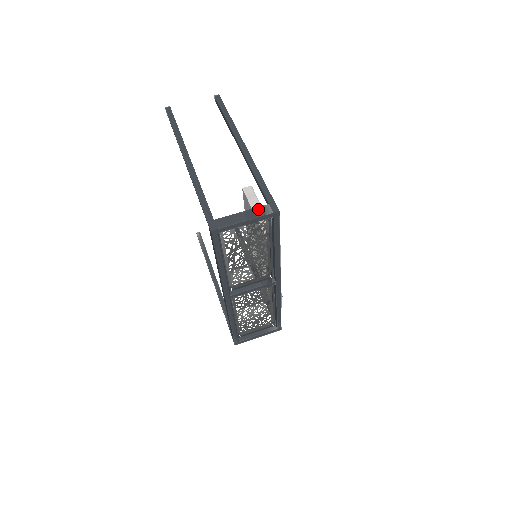
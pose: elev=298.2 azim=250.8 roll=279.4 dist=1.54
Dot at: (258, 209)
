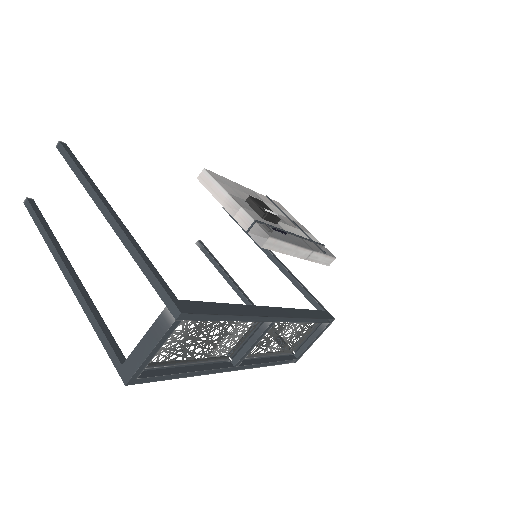
Dot at: (158, 323)
